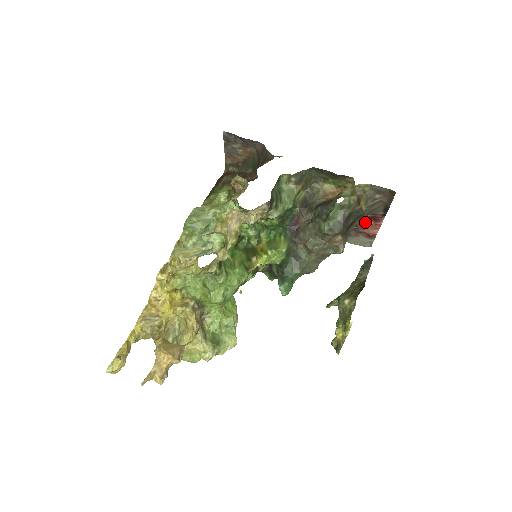
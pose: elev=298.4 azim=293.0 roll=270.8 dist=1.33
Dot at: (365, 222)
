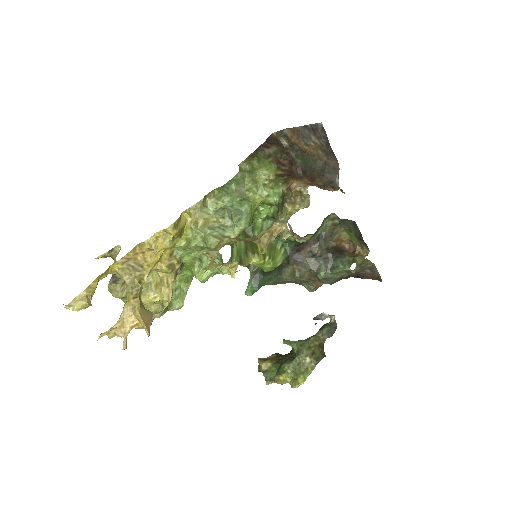
Dot at: occluded
